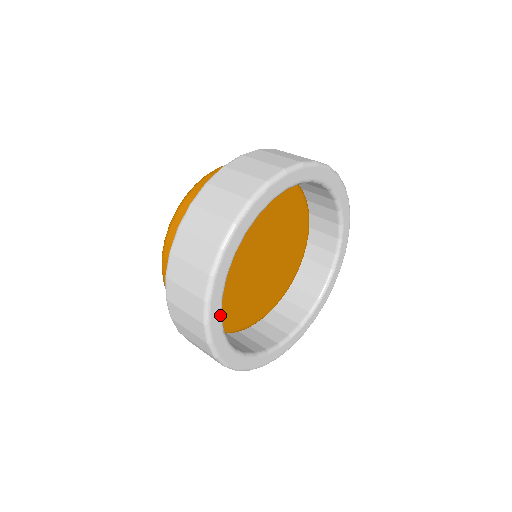
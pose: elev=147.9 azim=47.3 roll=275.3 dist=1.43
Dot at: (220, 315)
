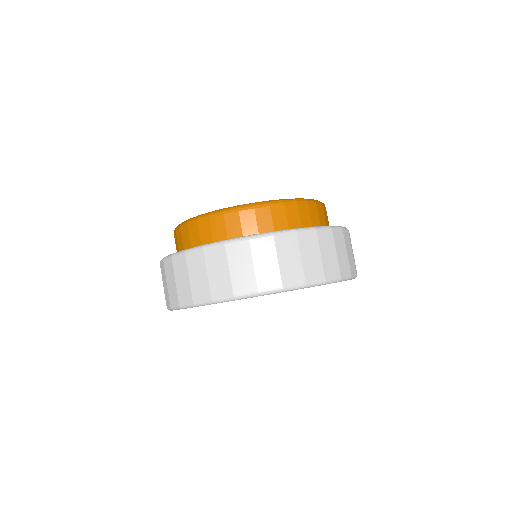
Dot at: occluded
